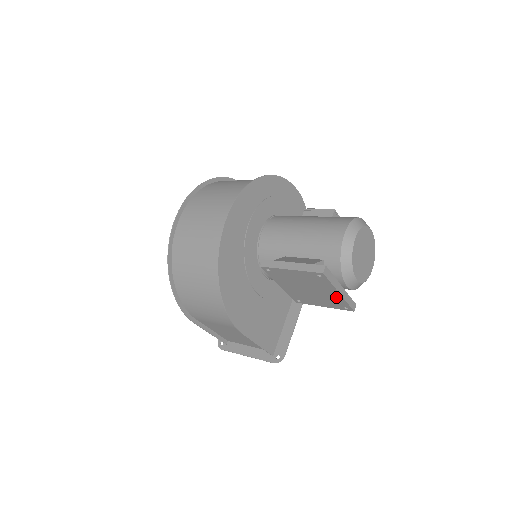
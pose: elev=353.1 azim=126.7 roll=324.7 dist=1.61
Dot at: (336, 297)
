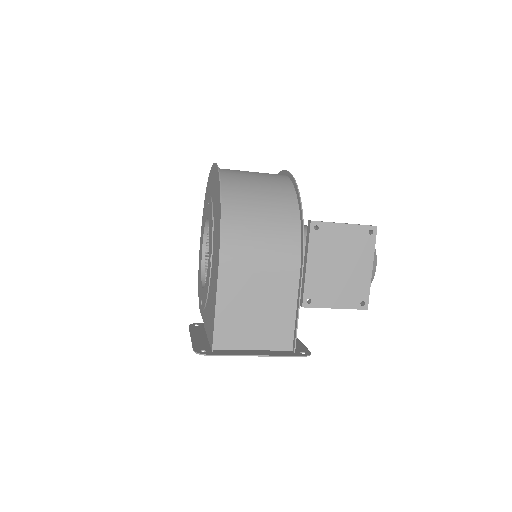
Dot at: (364, 278)
